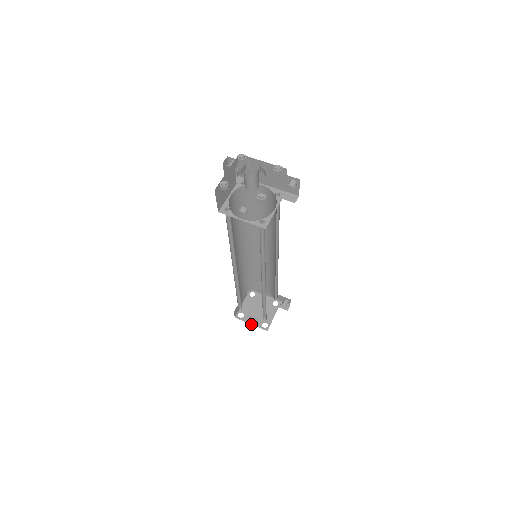
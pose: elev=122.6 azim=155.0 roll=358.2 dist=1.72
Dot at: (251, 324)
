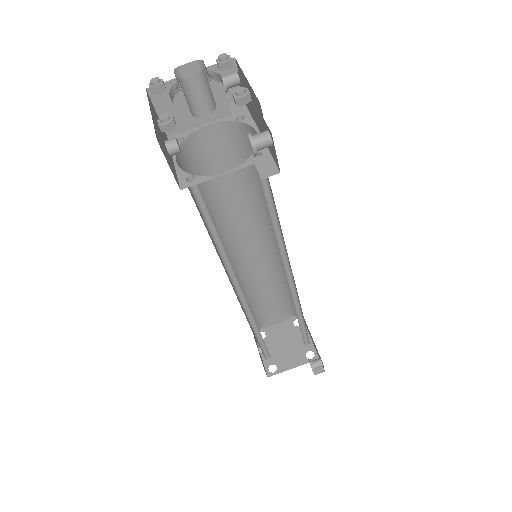
Dot at: (261, 354)
